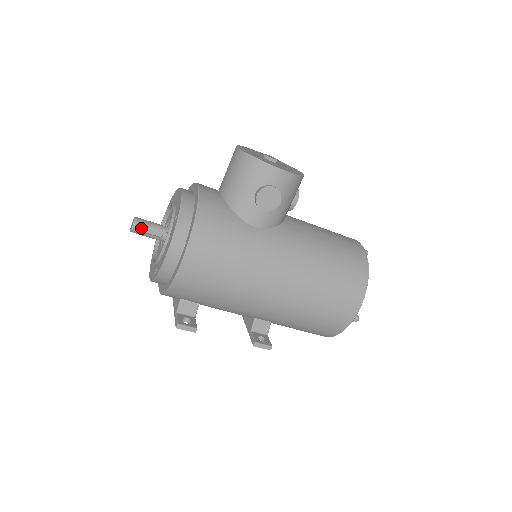
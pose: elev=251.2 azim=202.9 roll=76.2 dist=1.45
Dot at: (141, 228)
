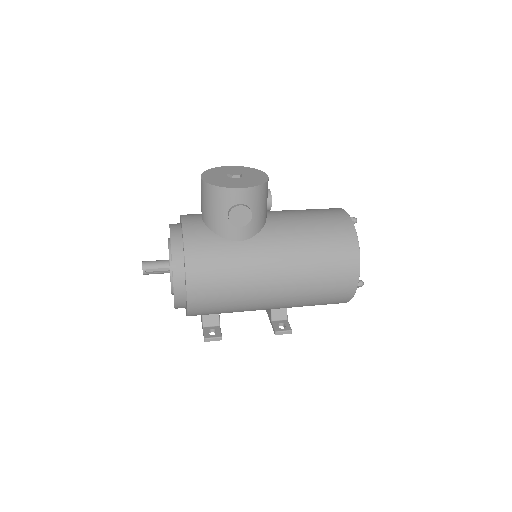
Dot at: (150, 269)
